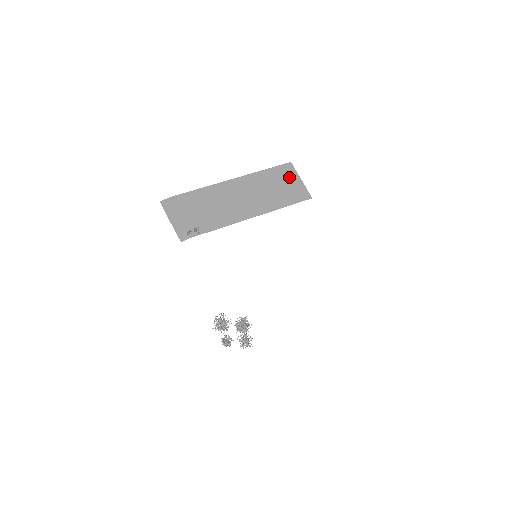
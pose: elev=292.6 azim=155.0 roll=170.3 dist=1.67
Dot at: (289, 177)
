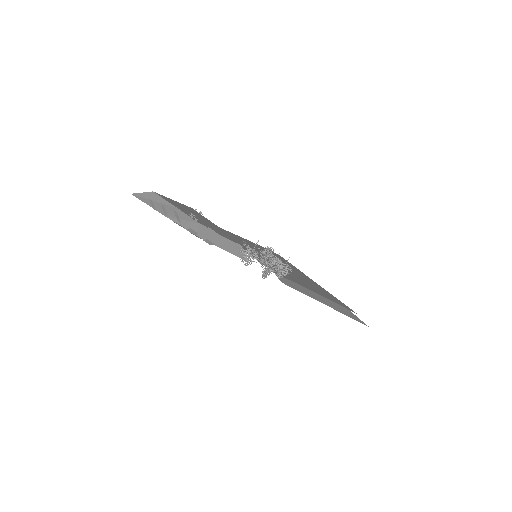
Dot at: occluded
